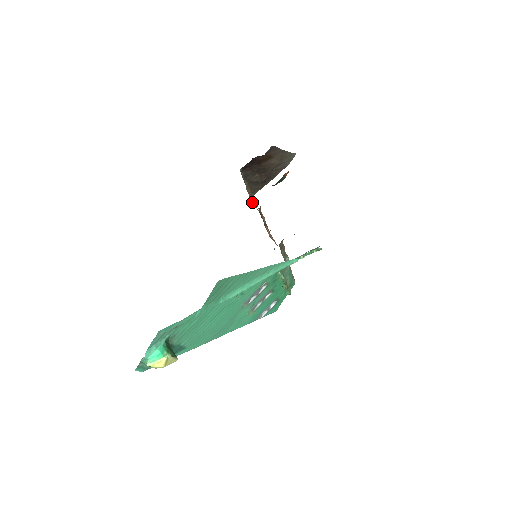
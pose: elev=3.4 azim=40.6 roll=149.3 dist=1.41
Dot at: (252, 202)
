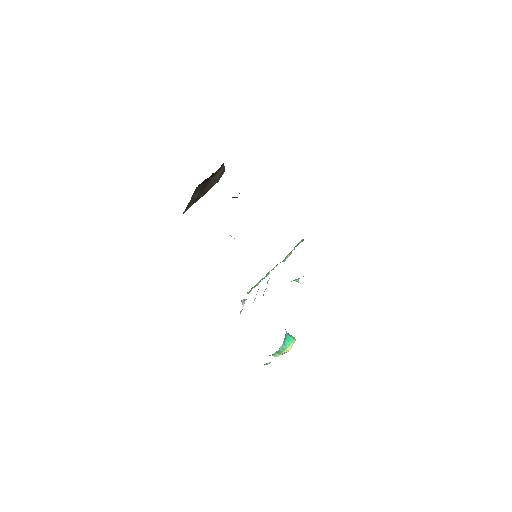
Dot at: occluded
